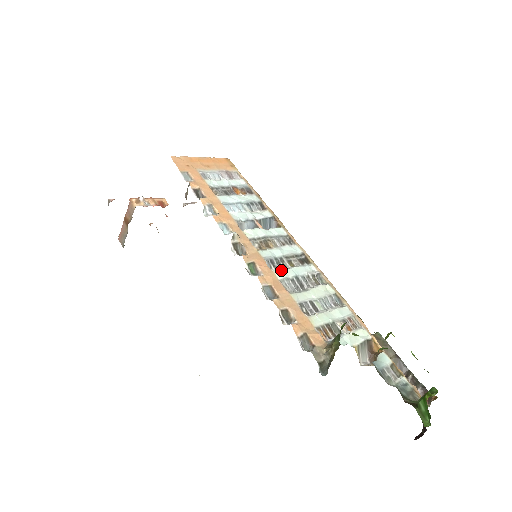
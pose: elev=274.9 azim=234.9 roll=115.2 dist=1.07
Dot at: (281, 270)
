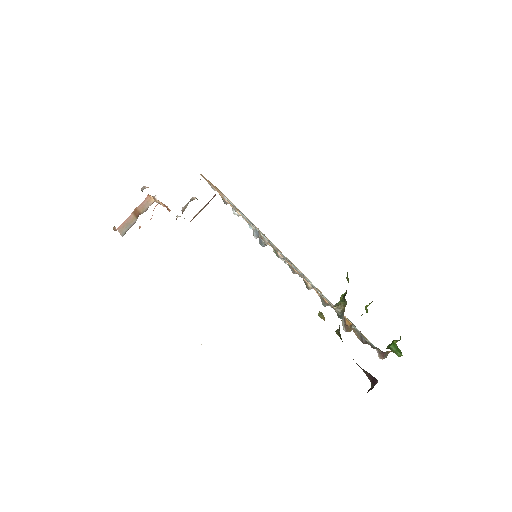
Dot at: occluded
